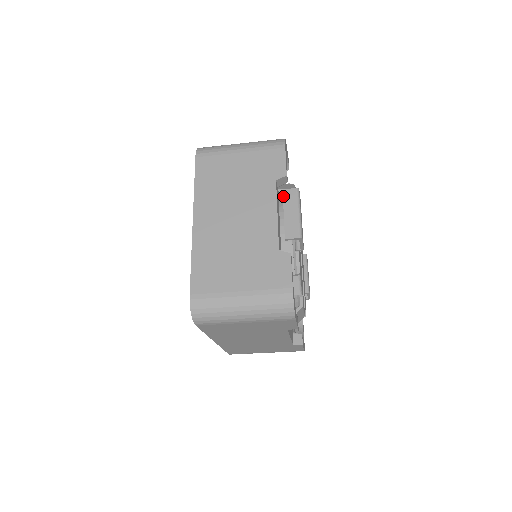
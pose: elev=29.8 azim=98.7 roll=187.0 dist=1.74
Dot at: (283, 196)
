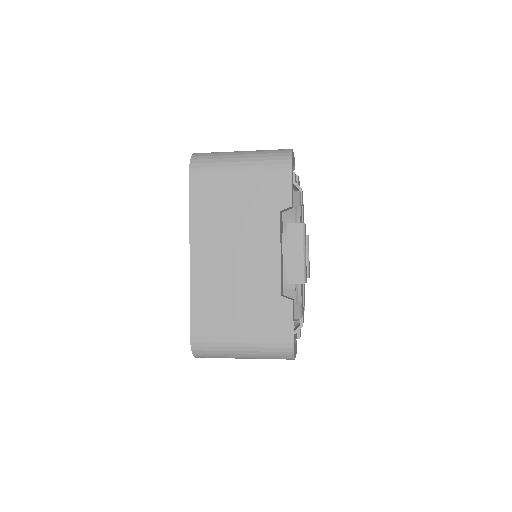
Dot at: (287, 232)
